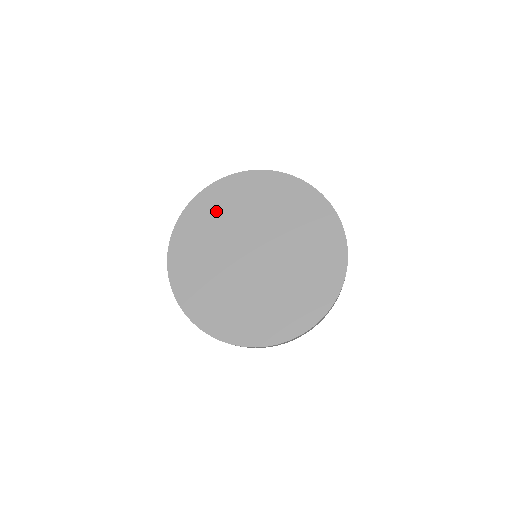
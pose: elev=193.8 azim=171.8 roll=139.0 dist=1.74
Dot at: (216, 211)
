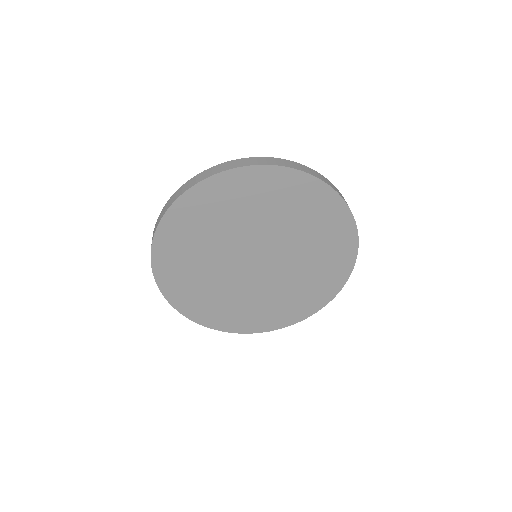
Dot at: (234, 203)
